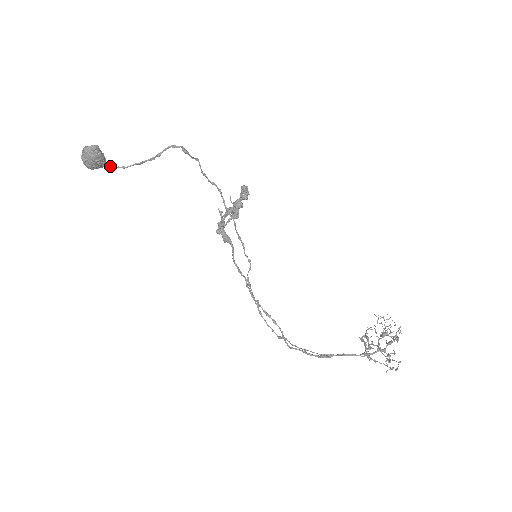
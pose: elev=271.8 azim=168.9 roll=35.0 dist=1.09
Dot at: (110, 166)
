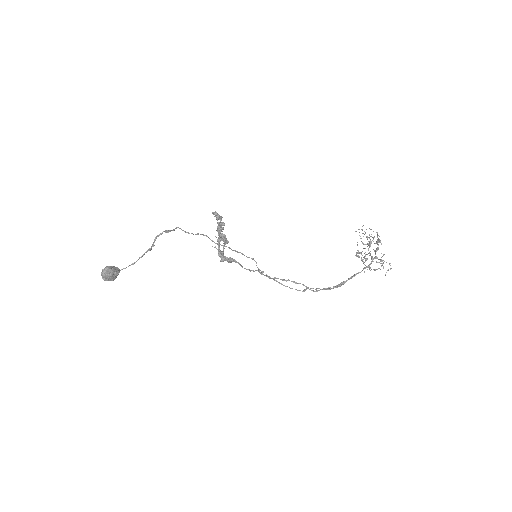
Dot at: occluded
